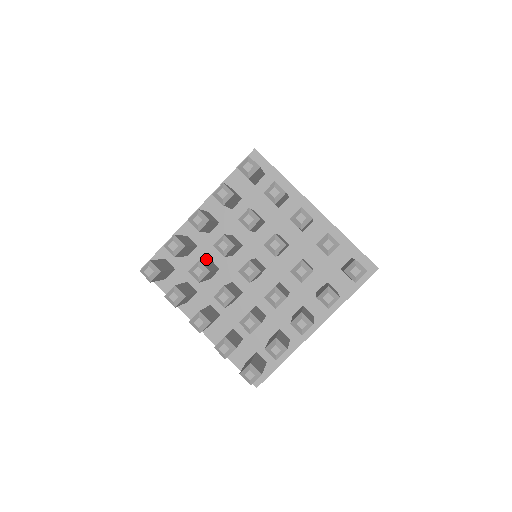
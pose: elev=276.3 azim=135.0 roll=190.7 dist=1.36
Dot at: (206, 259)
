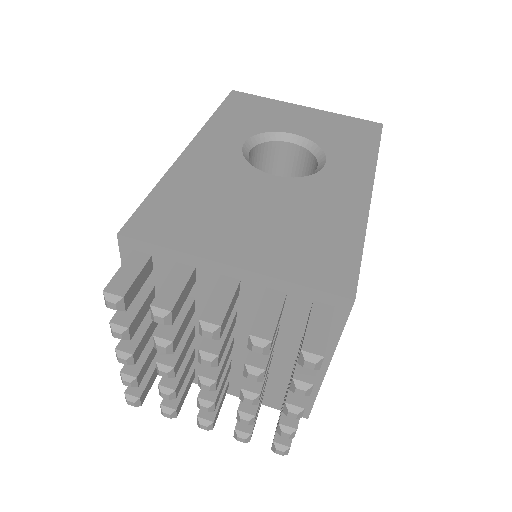
Dot at: (188, 313)
